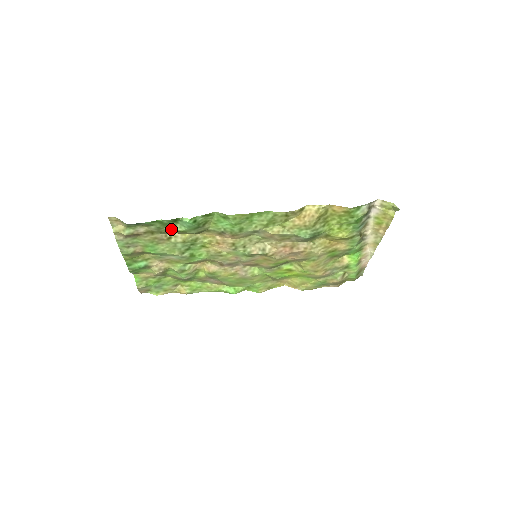
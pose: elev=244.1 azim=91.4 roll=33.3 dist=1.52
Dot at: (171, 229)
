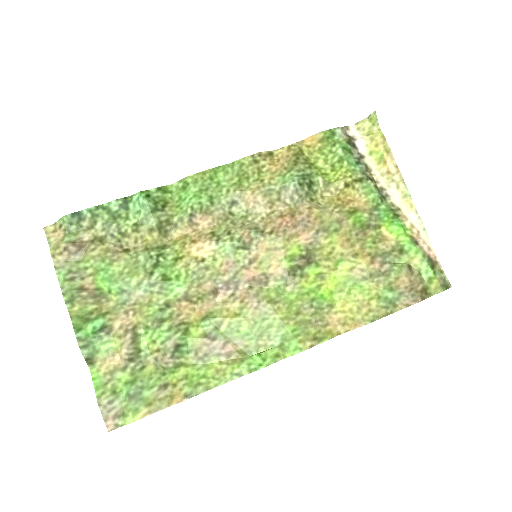
Dot at: (124, 226)
